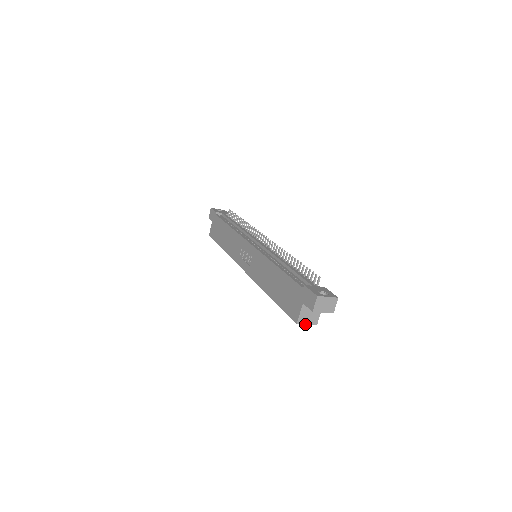
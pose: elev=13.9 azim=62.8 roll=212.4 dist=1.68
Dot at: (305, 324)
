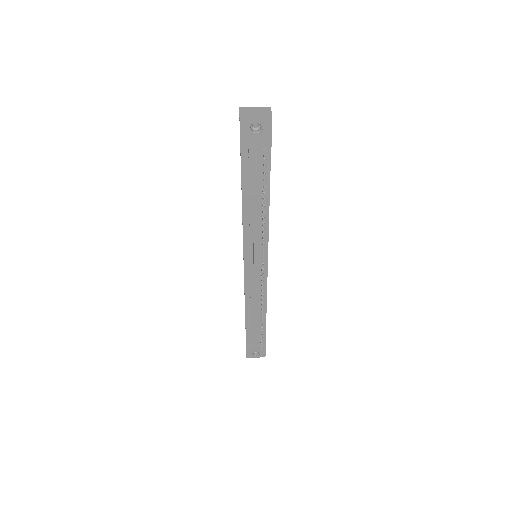
Dot at: occluded
